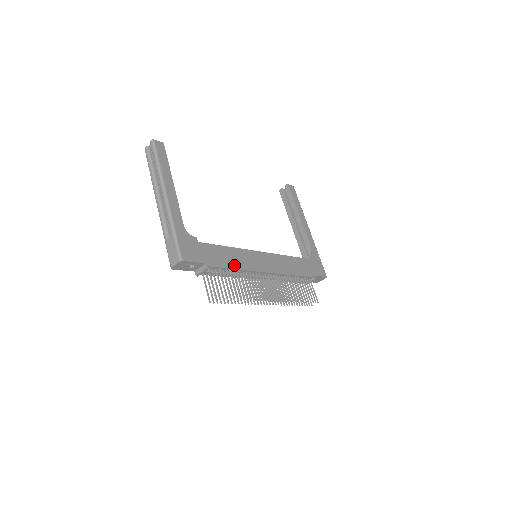
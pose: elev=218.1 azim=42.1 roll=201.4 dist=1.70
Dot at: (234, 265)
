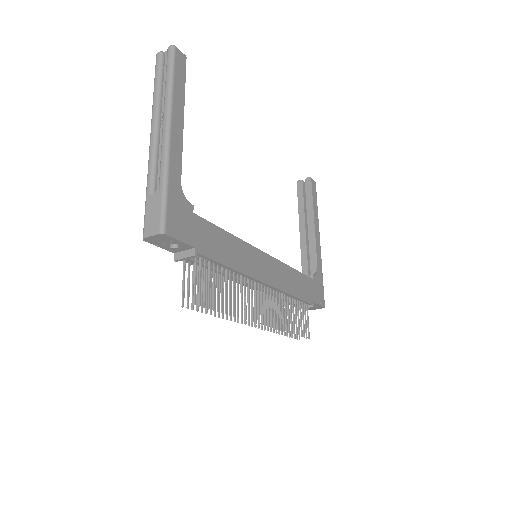
Dot at: (230, 261)
